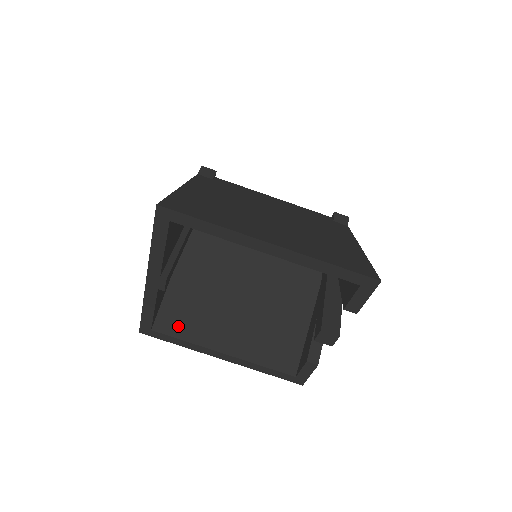
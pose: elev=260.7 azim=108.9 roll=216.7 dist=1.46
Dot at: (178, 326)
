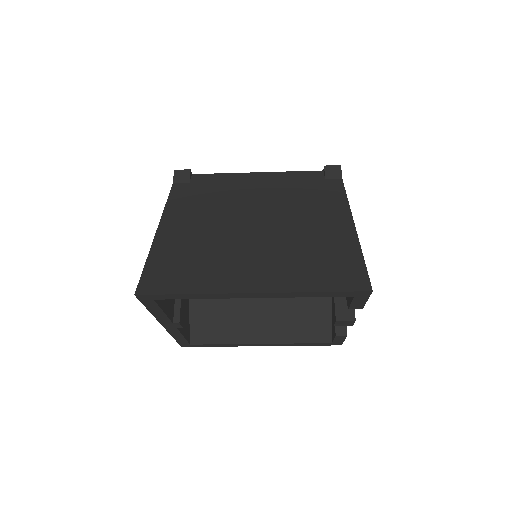
Dot at: (212, 333)
